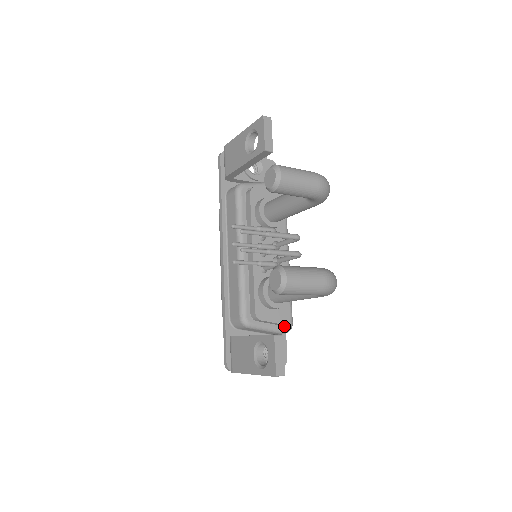
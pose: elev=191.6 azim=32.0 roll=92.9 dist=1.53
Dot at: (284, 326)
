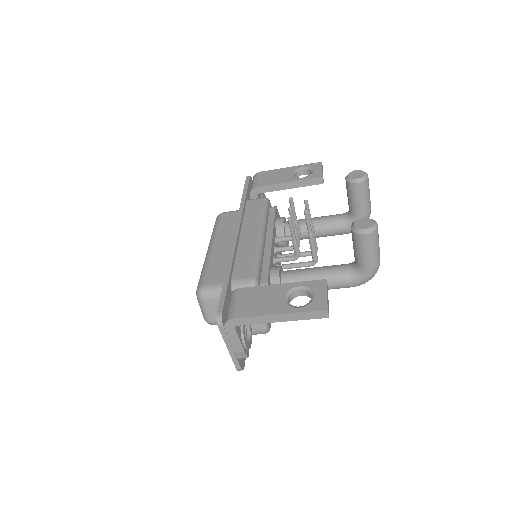
Dot at: occluded
